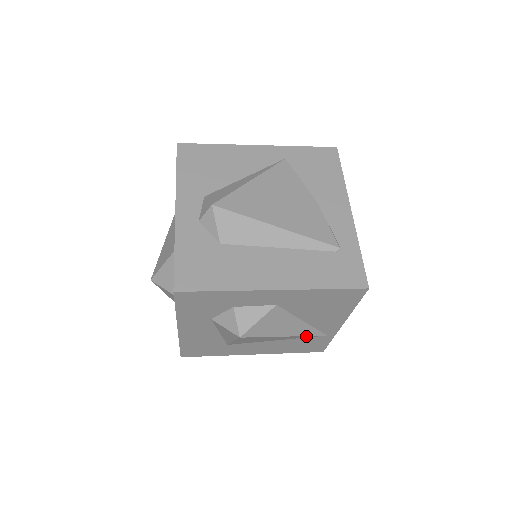
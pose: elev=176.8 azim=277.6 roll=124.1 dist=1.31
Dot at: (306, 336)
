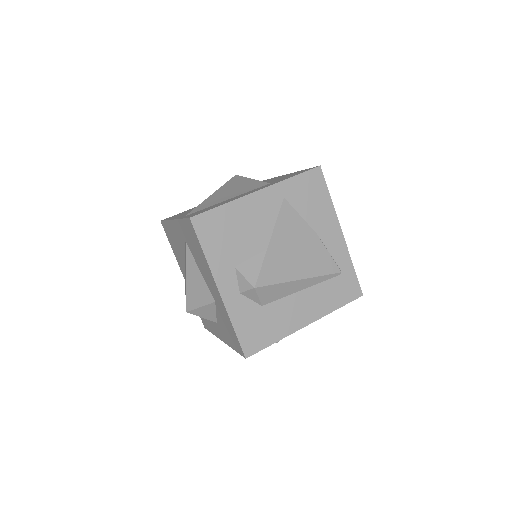
Dot at: occluded
